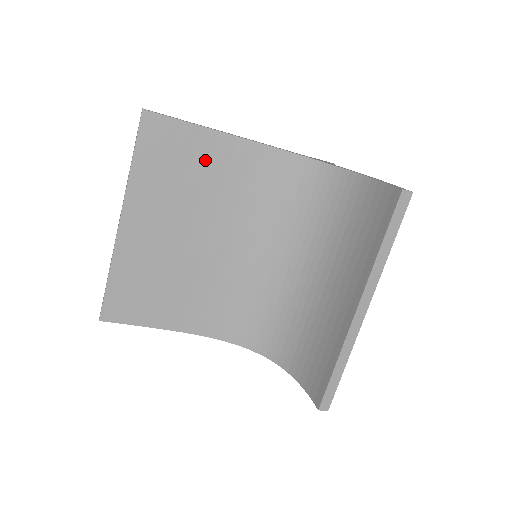
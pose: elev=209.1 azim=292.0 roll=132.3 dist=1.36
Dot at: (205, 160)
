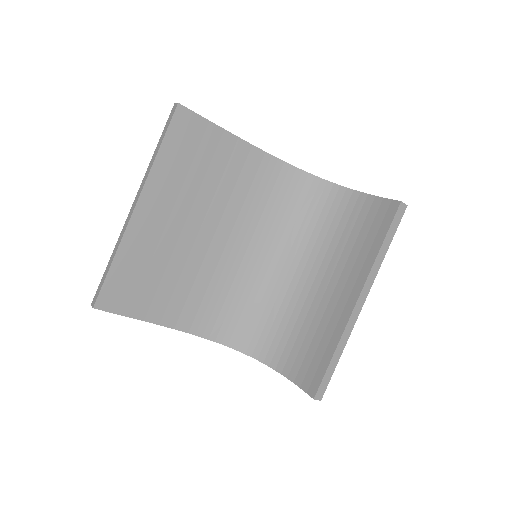
Dot at: (222, 161)
